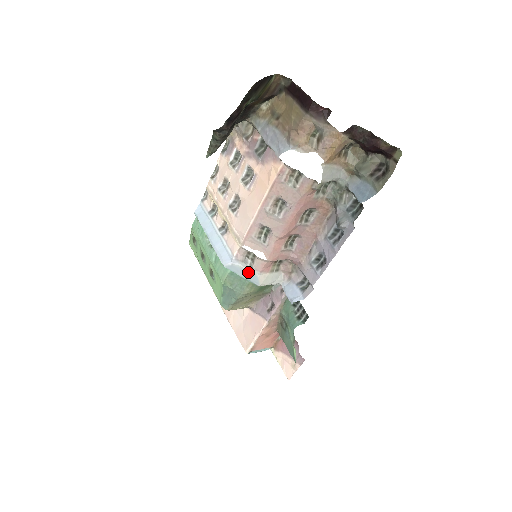
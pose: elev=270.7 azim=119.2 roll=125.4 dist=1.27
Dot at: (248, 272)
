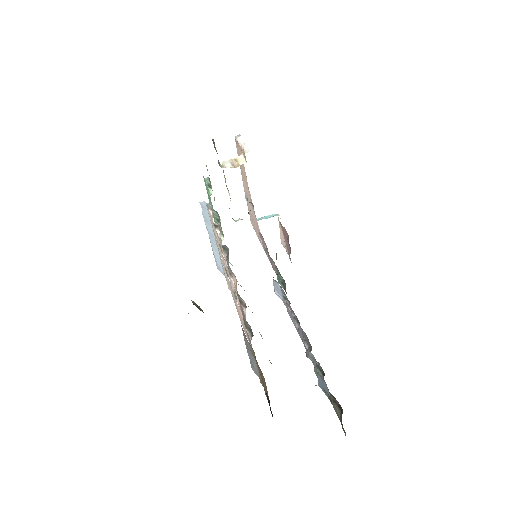
Dot at: occluded
